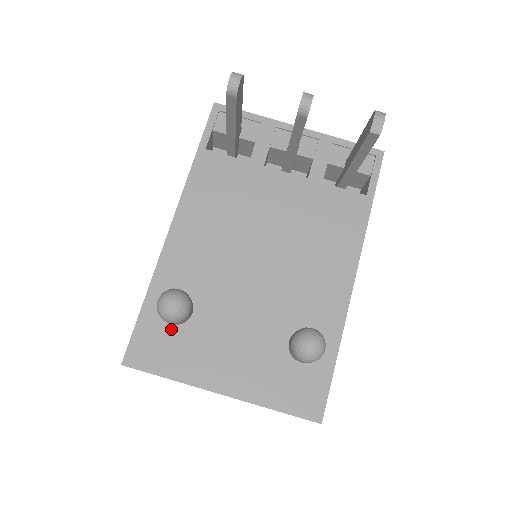
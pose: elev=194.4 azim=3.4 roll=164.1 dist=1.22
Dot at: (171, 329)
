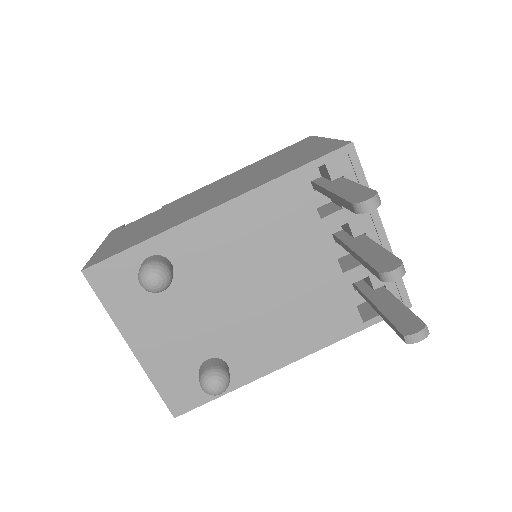
Dot at: occluded
